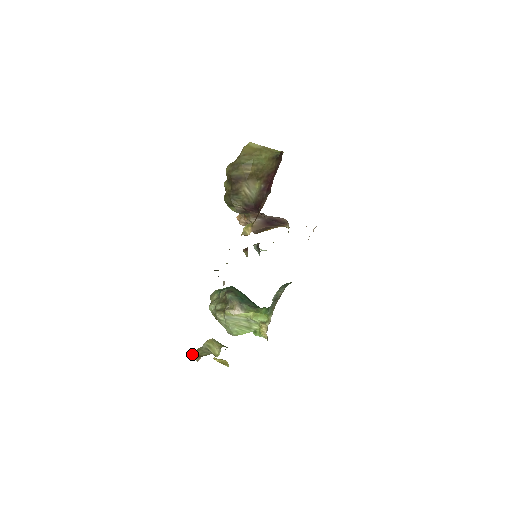
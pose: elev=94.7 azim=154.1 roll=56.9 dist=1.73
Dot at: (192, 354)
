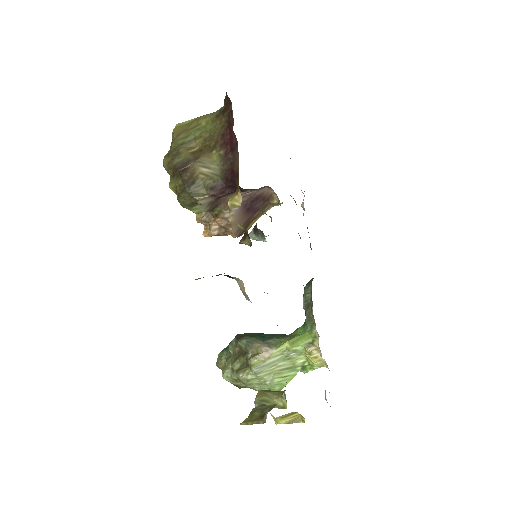
Dot at: (248, 421)
